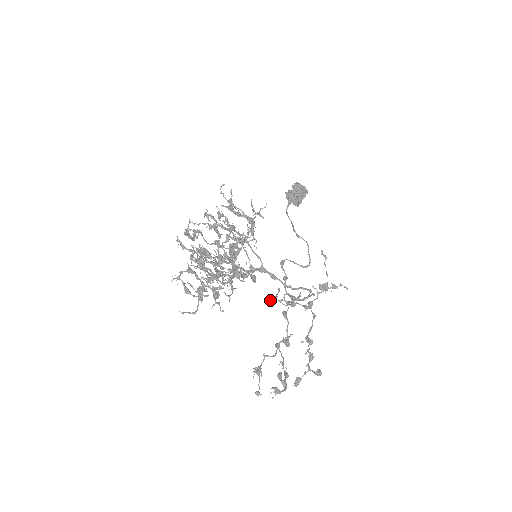
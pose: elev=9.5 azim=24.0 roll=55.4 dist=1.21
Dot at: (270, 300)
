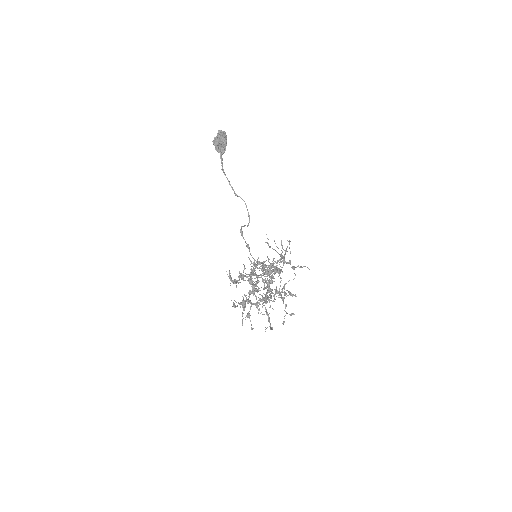
Dot at: occluded
